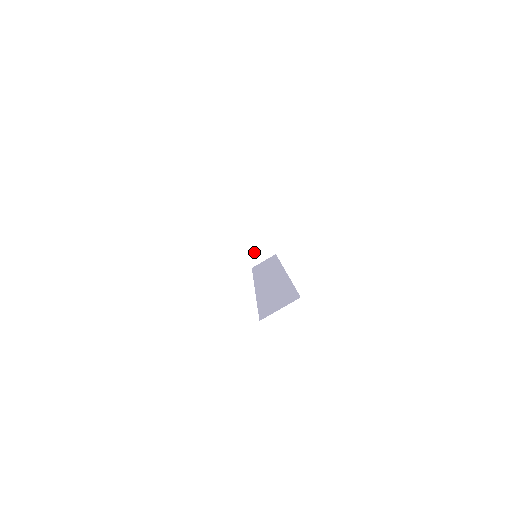
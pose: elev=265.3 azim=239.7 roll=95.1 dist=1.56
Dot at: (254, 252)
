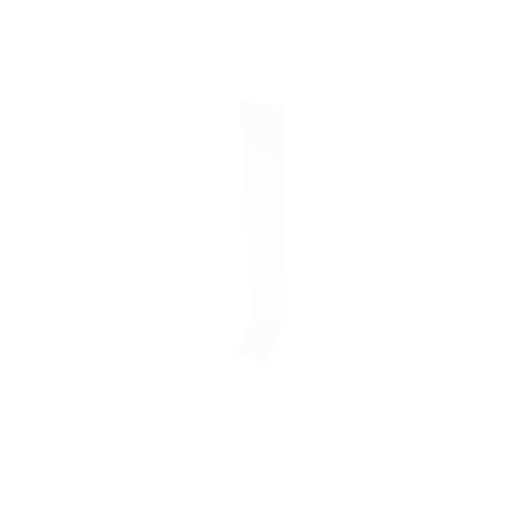
Dot at: (253, 345)
